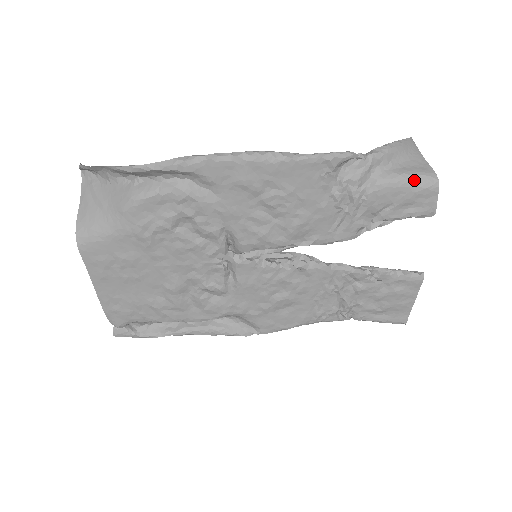
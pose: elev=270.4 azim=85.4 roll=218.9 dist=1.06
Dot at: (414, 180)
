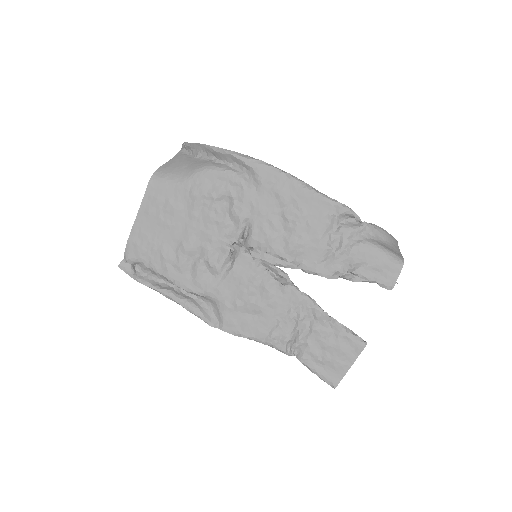
Dot at: (387, 253)
